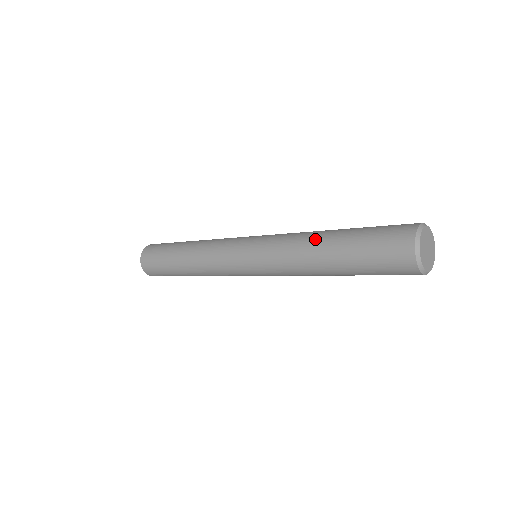
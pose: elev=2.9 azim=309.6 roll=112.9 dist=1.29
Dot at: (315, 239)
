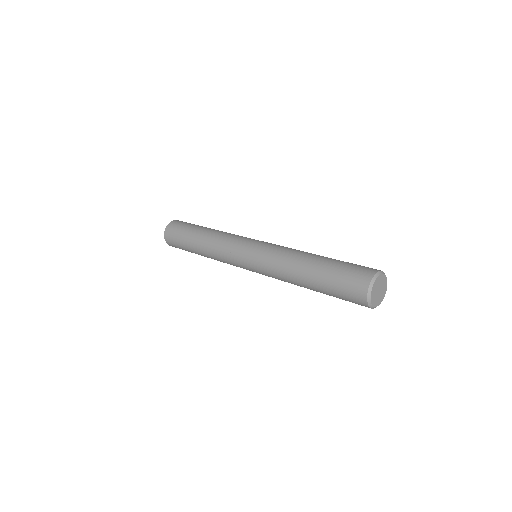
Dot at: (307, 254)
